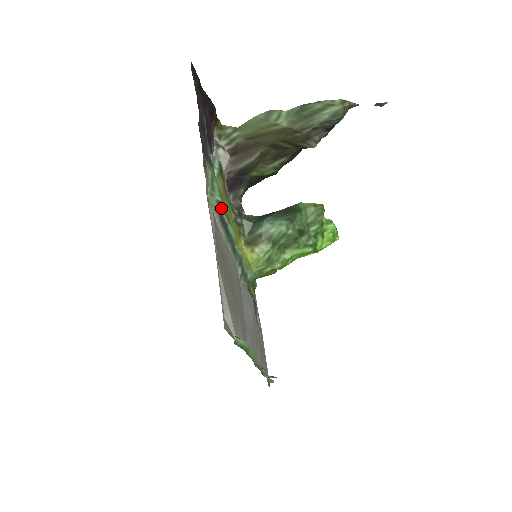
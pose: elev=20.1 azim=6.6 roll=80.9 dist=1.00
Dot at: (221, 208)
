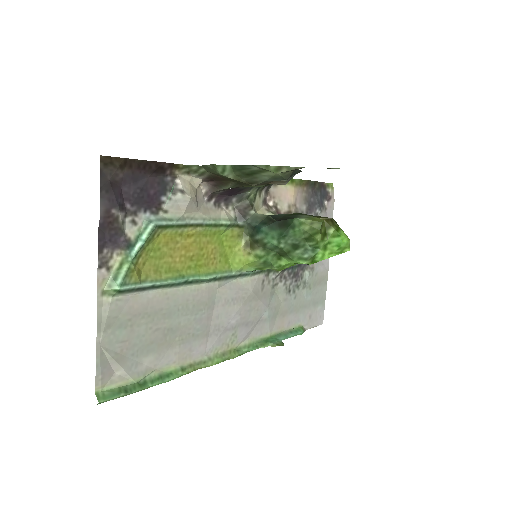
Dot at: (127, 289)
